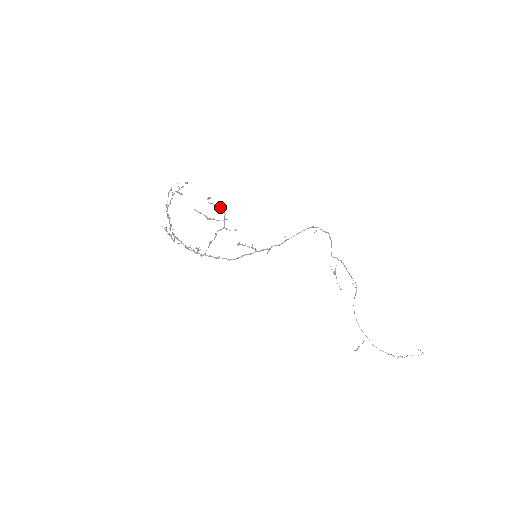
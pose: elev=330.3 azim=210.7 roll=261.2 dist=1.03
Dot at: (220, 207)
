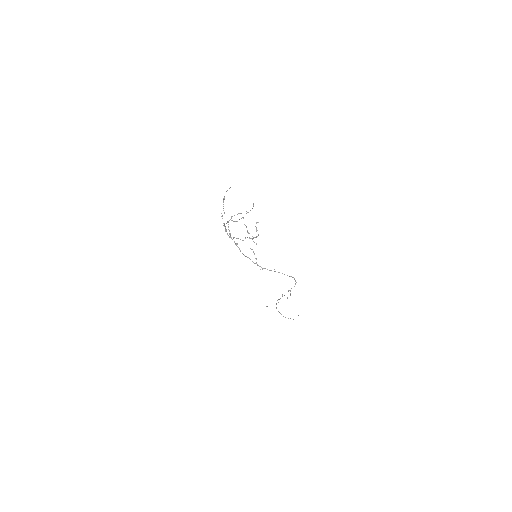
Dot at: occluded
